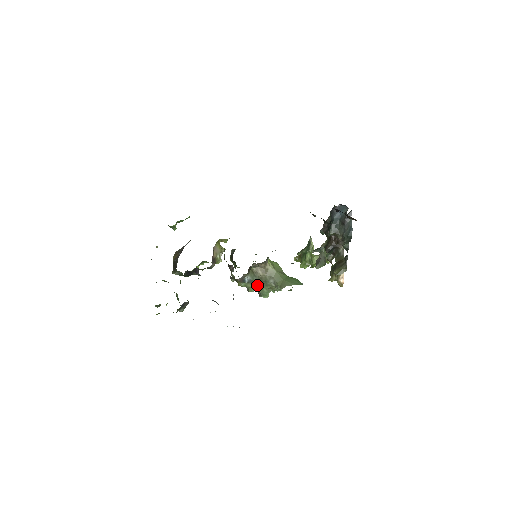
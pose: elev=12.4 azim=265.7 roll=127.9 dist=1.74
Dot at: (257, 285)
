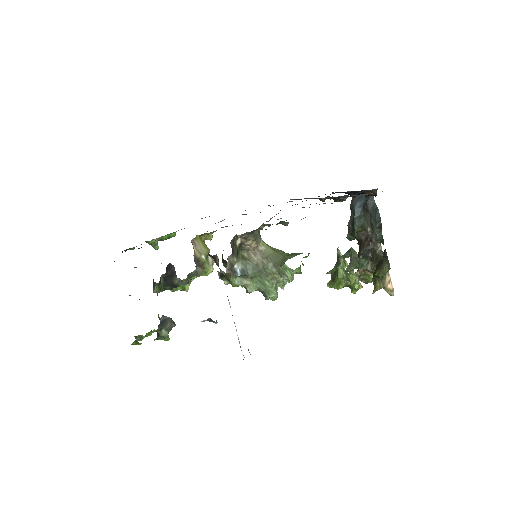
Dot at: (256, 279)
